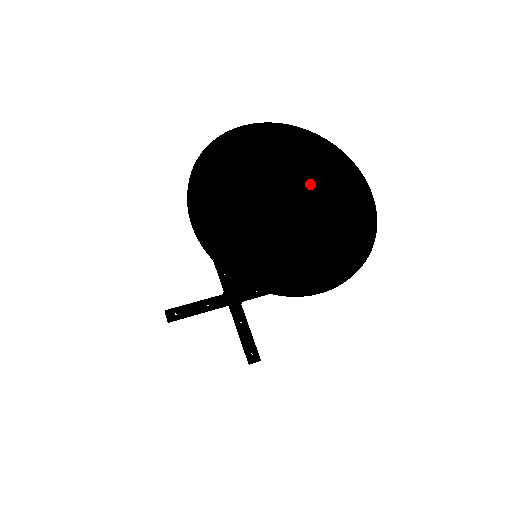
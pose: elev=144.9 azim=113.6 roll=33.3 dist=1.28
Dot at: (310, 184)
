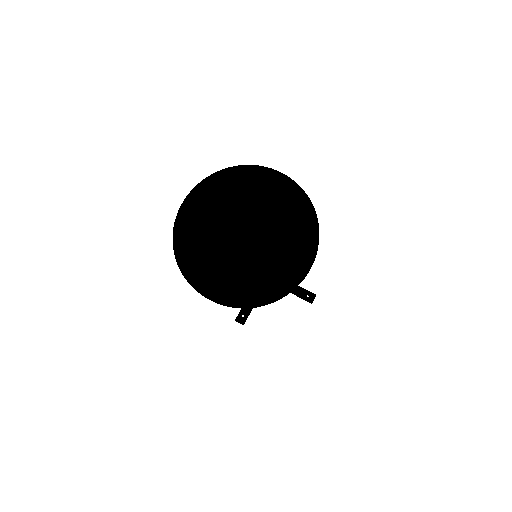
Dot at: (247, 208)
